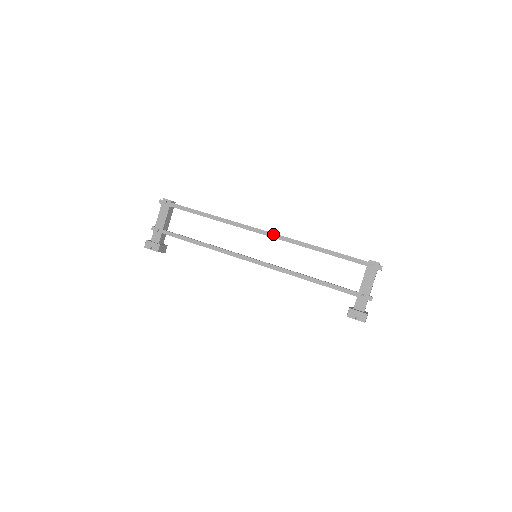
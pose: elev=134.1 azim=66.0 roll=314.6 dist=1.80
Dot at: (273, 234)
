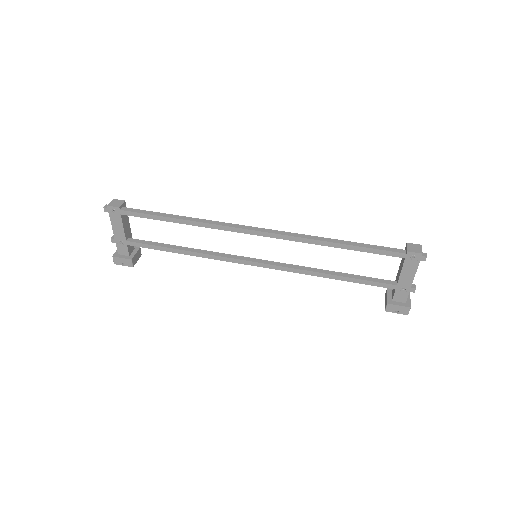
Dot at: (271, 234)
